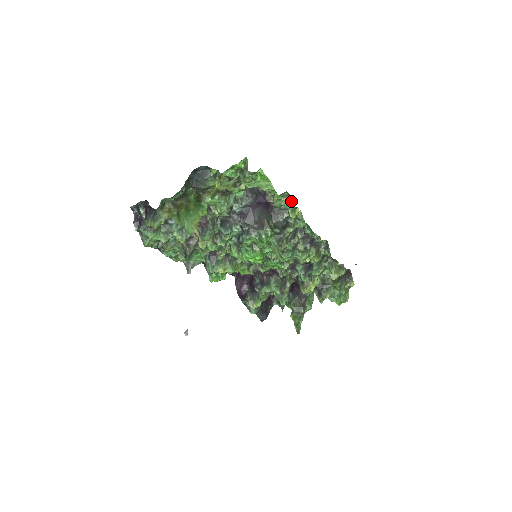
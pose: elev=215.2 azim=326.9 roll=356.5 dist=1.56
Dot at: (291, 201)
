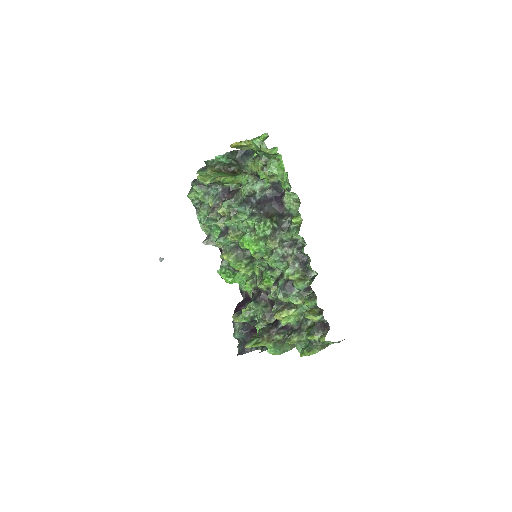
Dot at: (298, 207)
